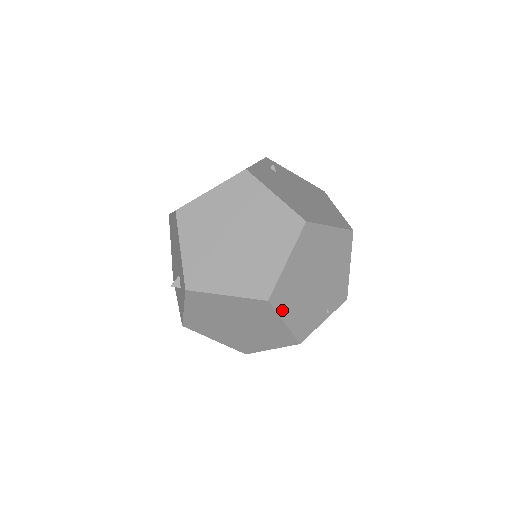
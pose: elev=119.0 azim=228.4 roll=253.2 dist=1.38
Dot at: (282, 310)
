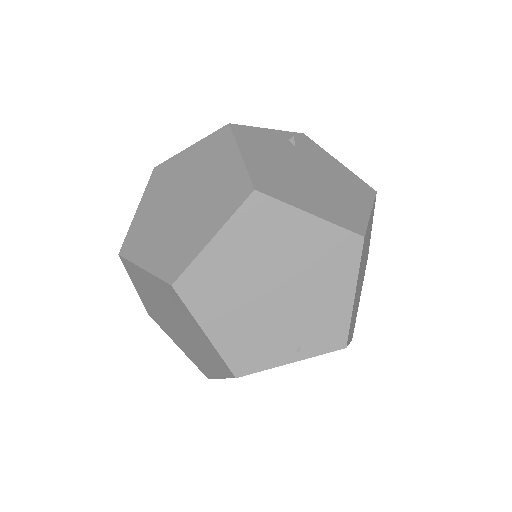
Dot at: (200, 310)
